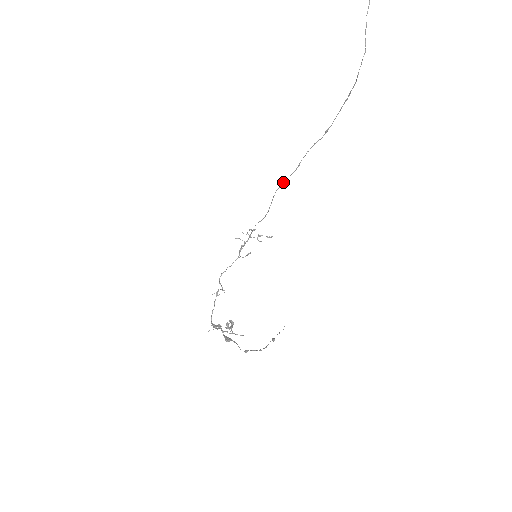
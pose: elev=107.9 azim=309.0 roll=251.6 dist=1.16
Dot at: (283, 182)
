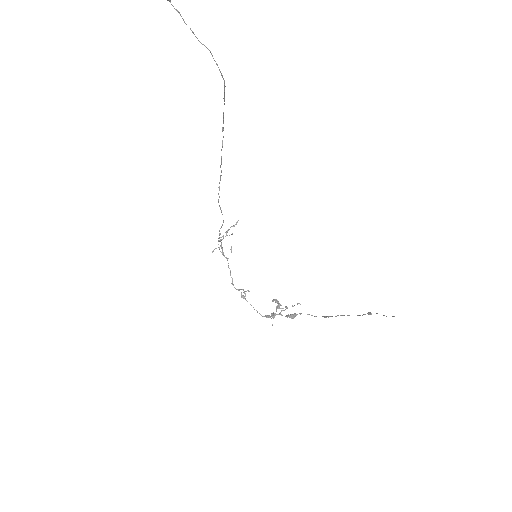
Dot at: occluded
